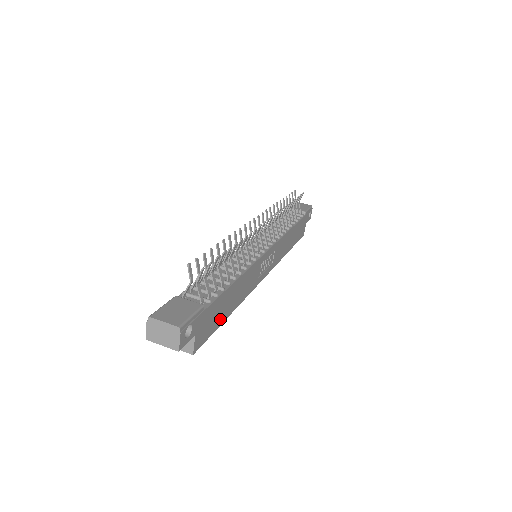
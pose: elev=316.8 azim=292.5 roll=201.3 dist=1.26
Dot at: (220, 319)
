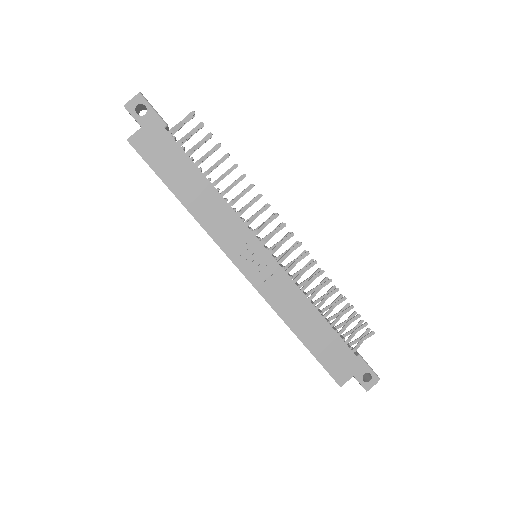
Dot at: (168, 175)
